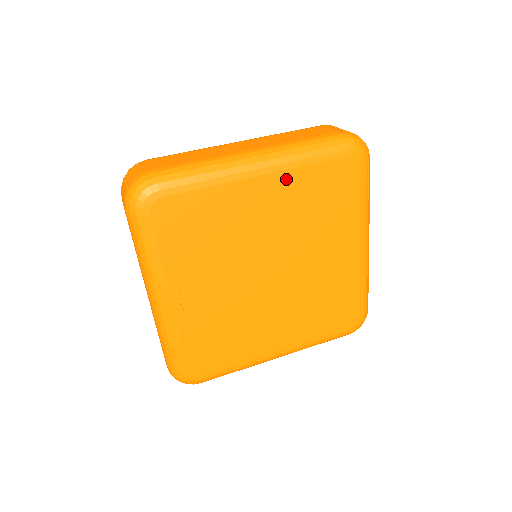
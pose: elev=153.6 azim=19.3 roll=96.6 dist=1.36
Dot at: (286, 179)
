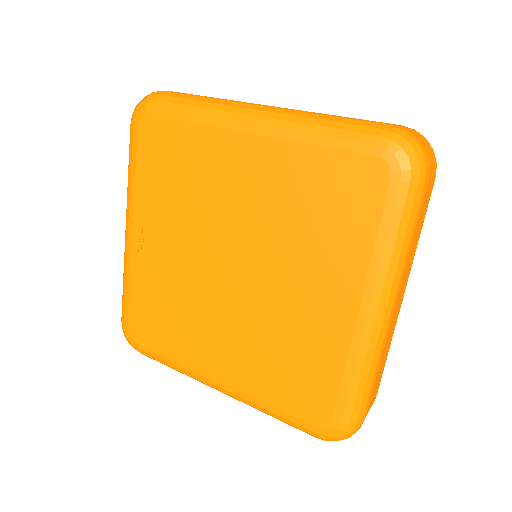
Dot at: (278, 151)
